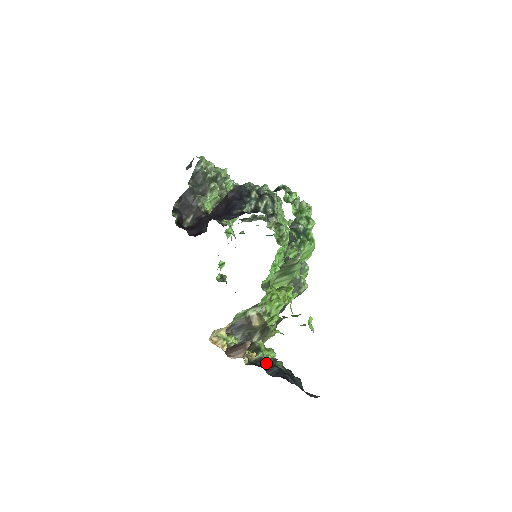
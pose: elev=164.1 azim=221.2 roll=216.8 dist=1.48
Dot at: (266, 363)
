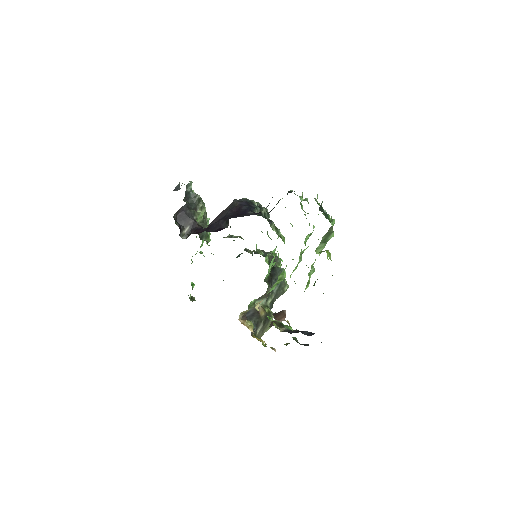
Dot at: (295, 331)
